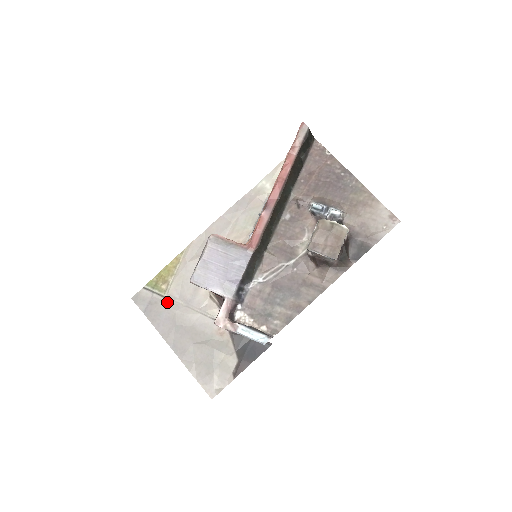
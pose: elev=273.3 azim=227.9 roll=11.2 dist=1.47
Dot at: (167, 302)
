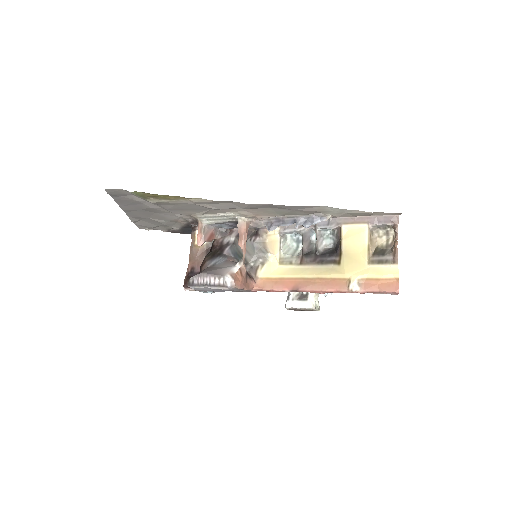
Dot at: (145, 202)
